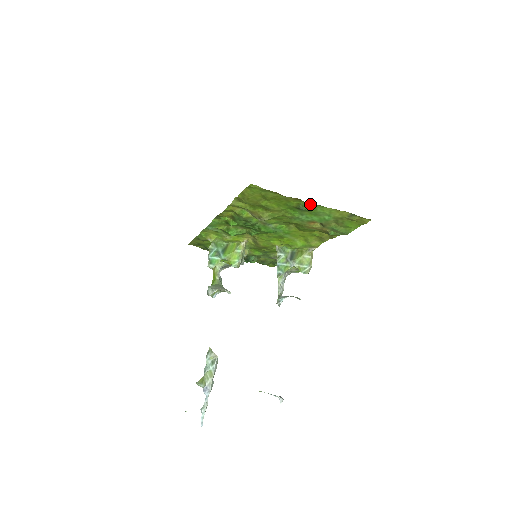
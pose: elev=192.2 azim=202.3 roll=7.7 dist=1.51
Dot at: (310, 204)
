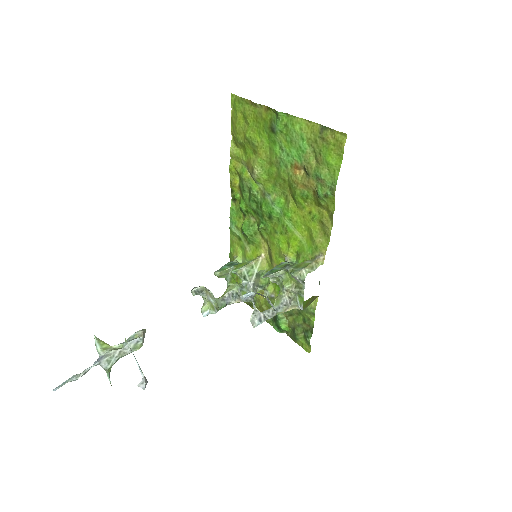
Dot at: (276, 111)
